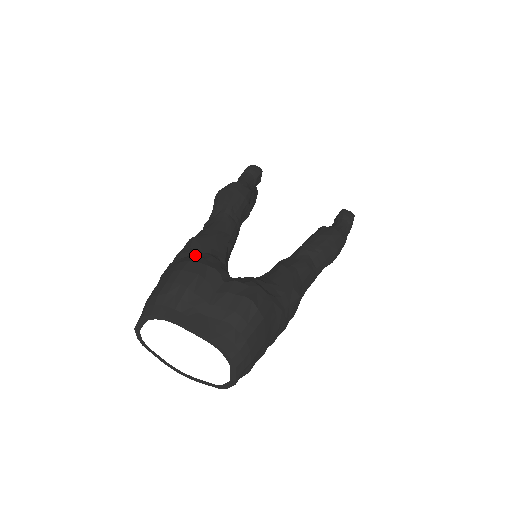
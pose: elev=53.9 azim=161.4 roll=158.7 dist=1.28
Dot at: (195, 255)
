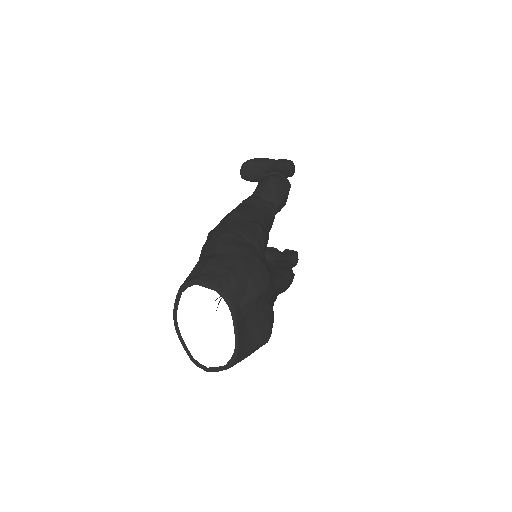
Dot at: (262, 254)
